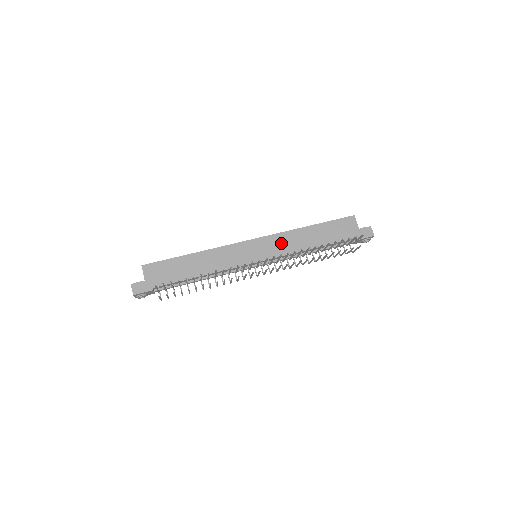
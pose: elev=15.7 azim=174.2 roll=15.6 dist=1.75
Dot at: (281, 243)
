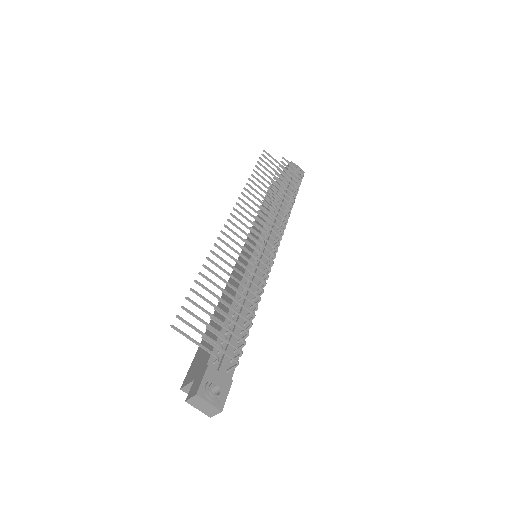
Dot at: occluded
